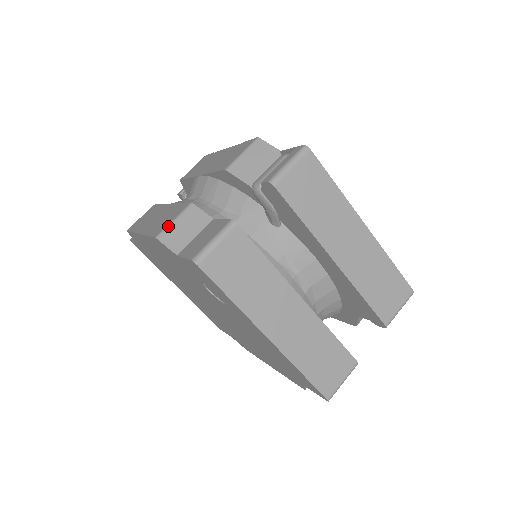
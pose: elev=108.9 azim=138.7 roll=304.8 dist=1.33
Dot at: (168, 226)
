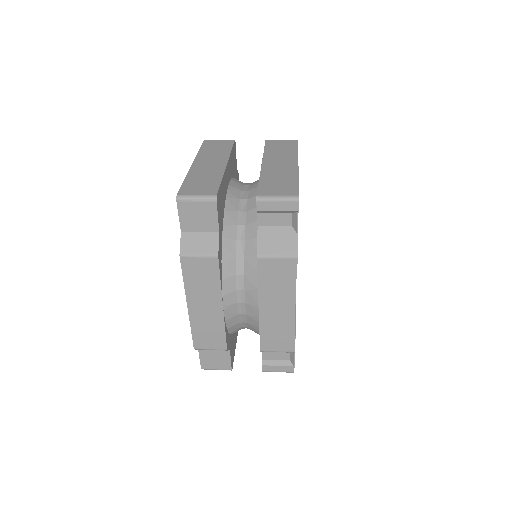
Dot at: occluded
